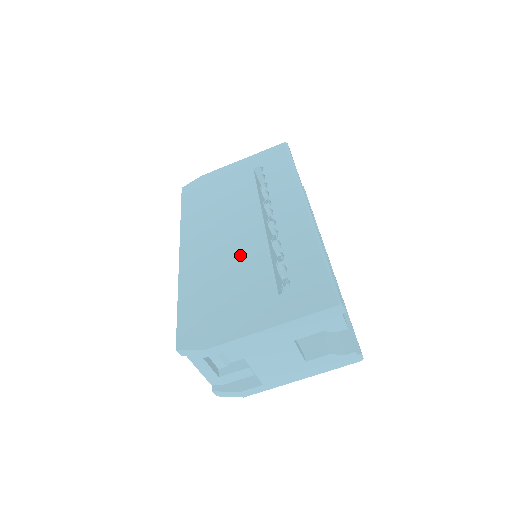
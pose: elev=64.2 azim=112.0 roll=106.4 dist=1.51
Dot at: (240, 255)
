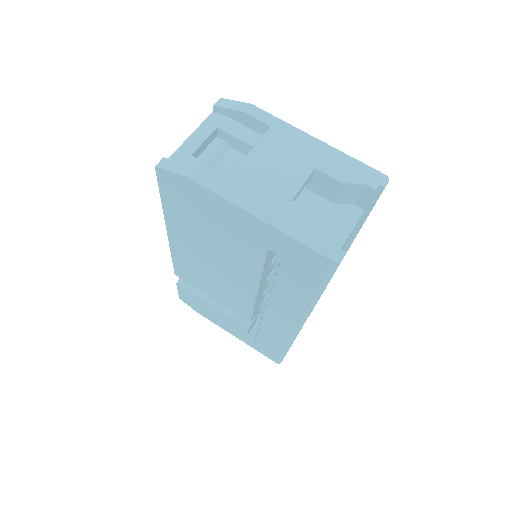
Dot at: occluded
